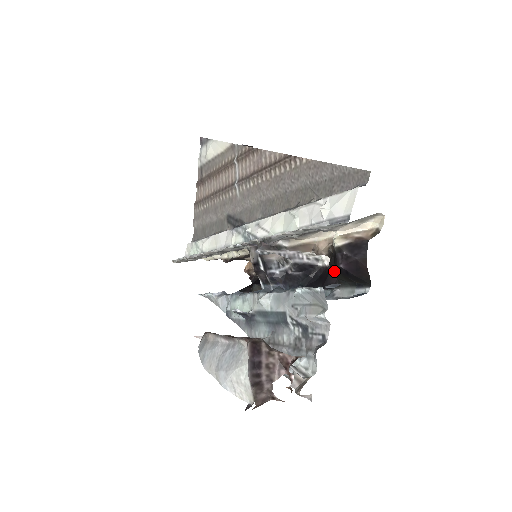
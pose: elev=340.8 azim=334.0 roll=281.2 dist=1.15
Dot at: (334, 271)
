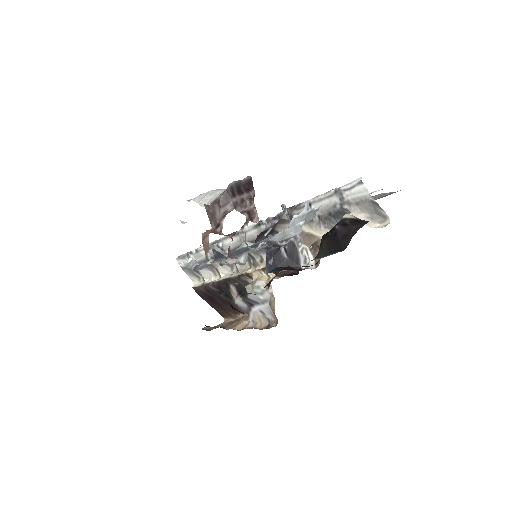
Dot at: (324, 237)
